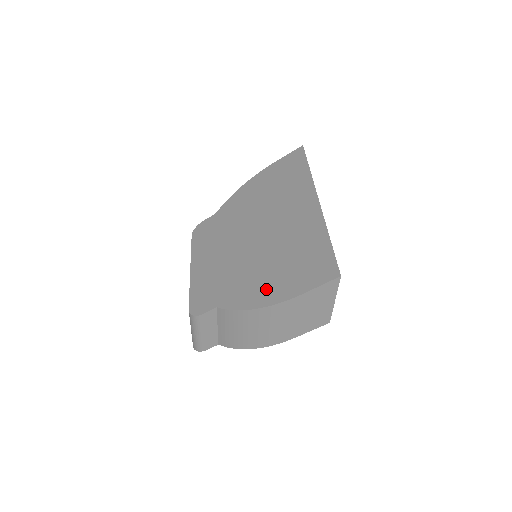
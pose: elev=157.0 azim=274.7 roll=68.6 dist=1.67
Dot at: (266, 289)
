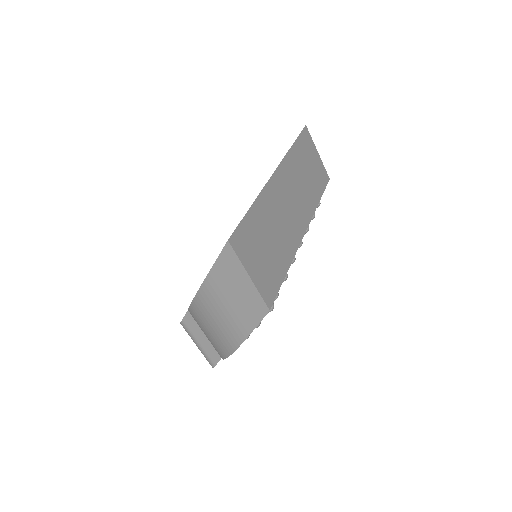
Dot at: occluded
